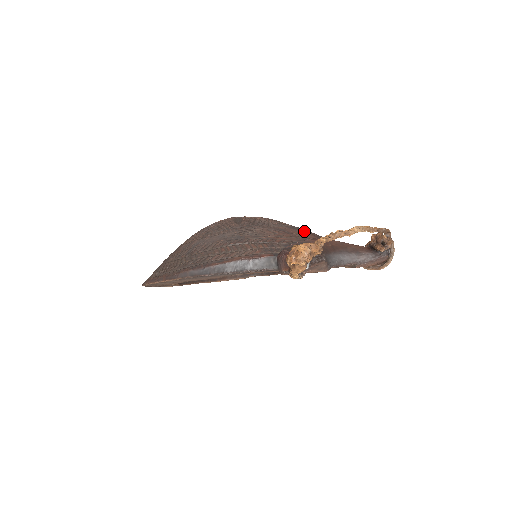
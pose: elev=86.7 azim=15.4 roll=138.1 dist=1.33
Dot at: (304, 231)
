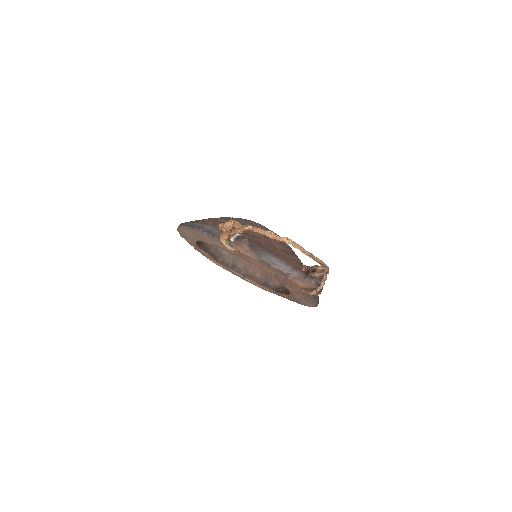
Dot at: (283, 246)
